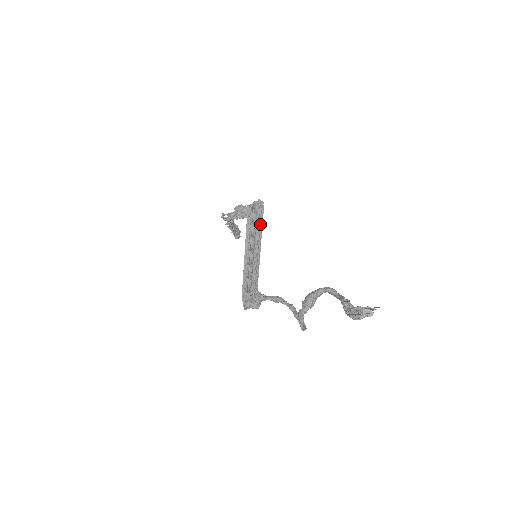
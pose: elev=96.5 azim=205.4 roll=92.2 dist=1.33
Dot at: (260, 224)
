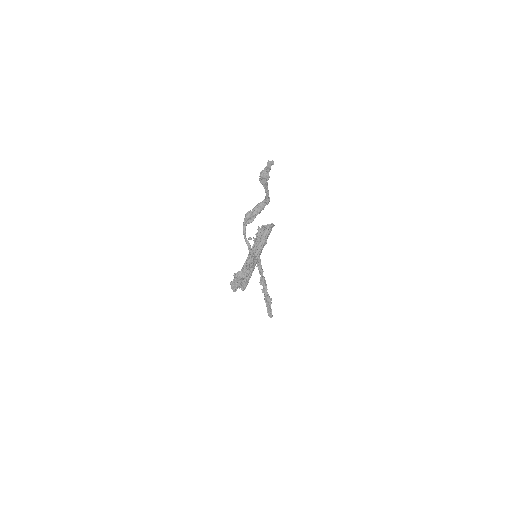
Dot at: (267, 236)
